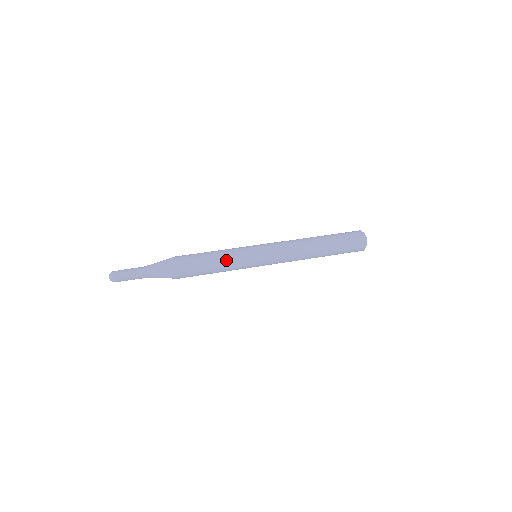
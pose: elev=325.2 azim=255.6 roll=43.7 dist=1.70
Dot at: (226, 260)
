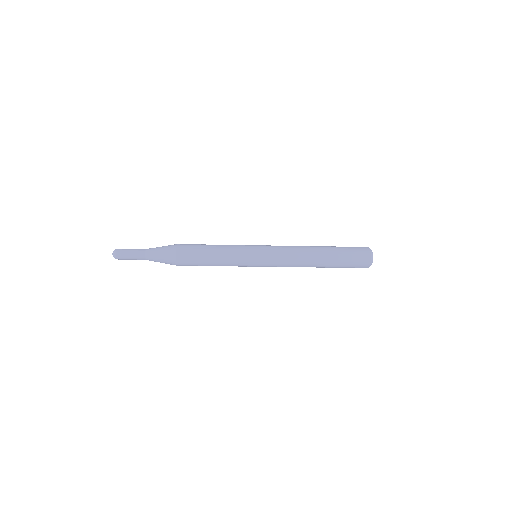
Dot at: occluded
